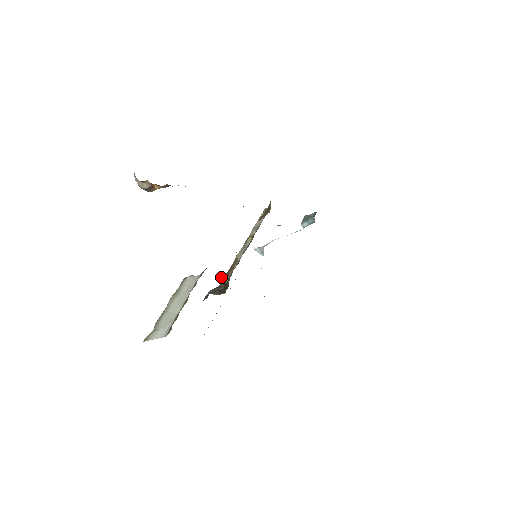
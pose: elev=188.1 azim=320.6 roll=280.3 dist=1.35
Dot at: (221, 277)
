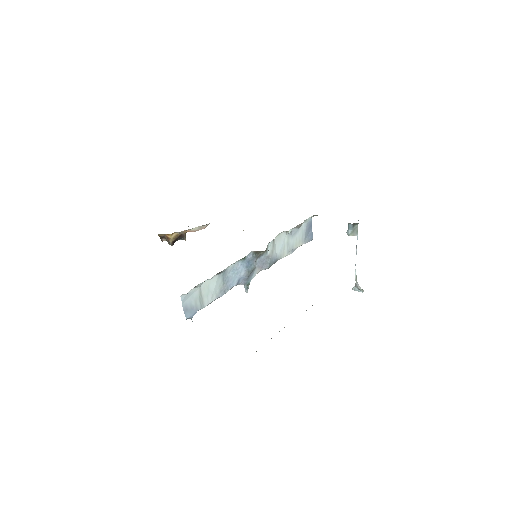
Dot at: (244, 287)
